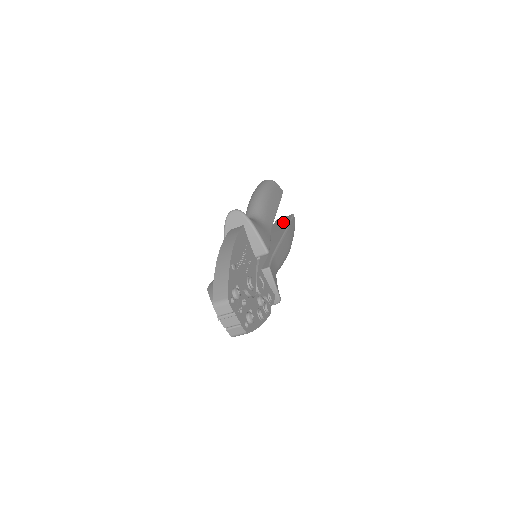
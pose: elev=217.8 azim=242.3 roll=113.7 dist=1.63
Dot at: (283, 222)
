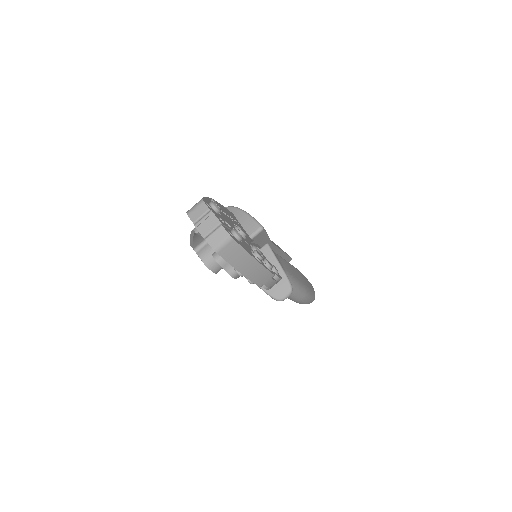
Dot at: occluded
